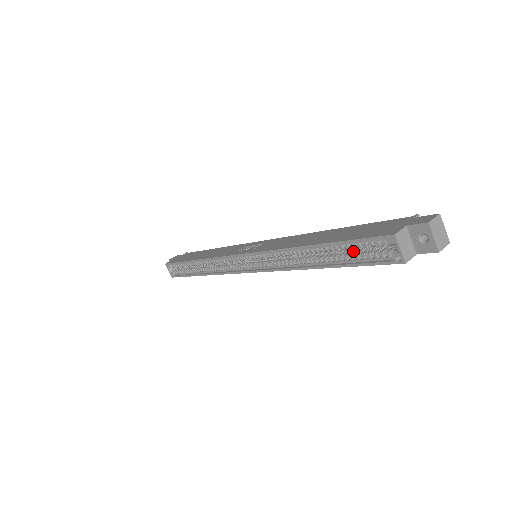
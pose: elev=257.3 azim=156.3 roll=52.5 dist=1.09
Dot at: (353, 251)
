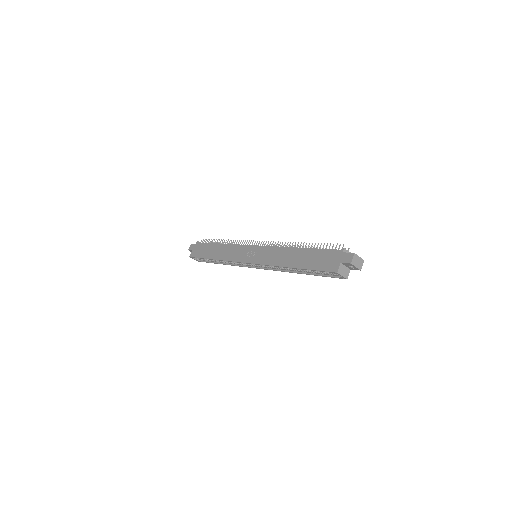
Dot at: occluded
